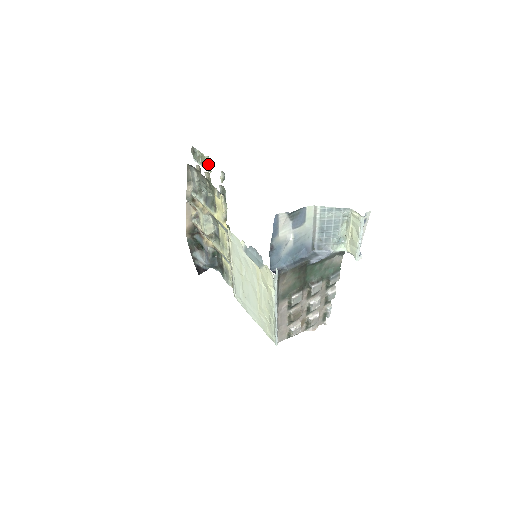
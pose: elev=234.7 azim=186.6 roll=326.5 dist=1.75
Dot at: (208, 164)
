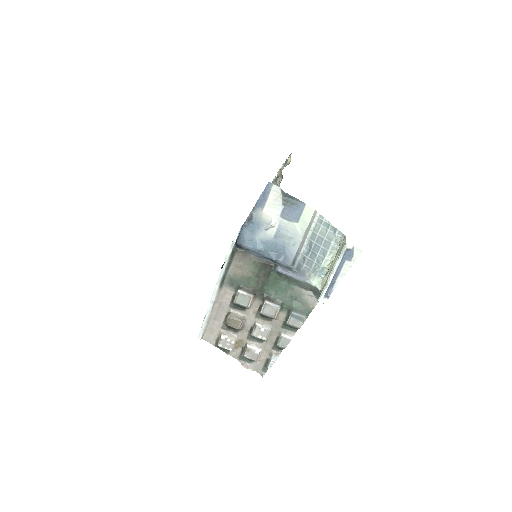
Dot at: occluded
